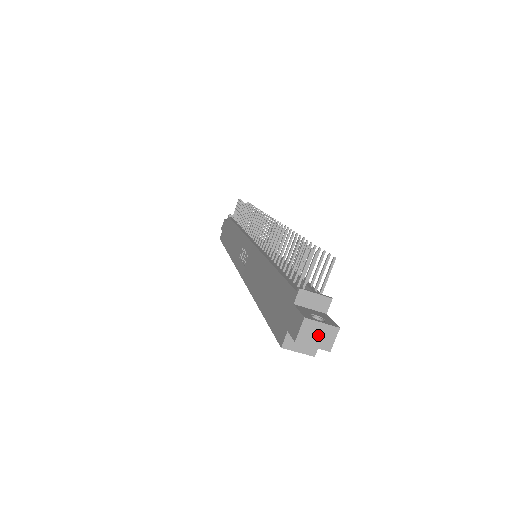
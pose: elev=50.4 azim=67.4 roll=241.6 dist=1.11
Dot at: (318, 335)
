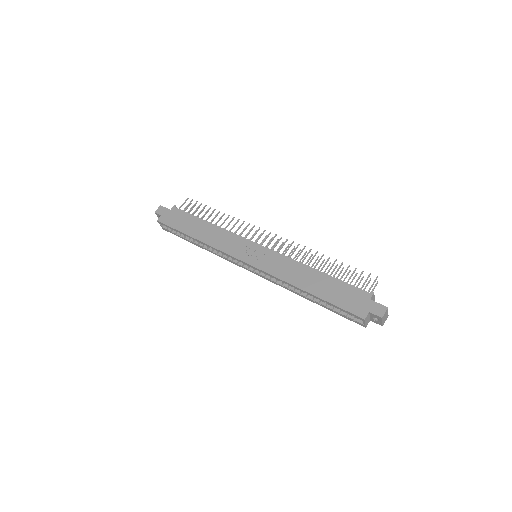
Dot at: (385, 317)
